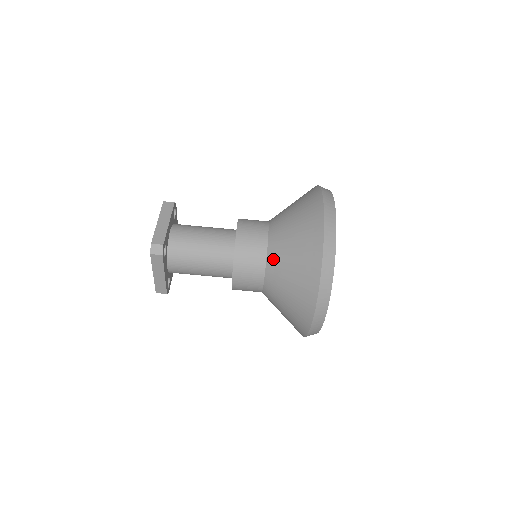
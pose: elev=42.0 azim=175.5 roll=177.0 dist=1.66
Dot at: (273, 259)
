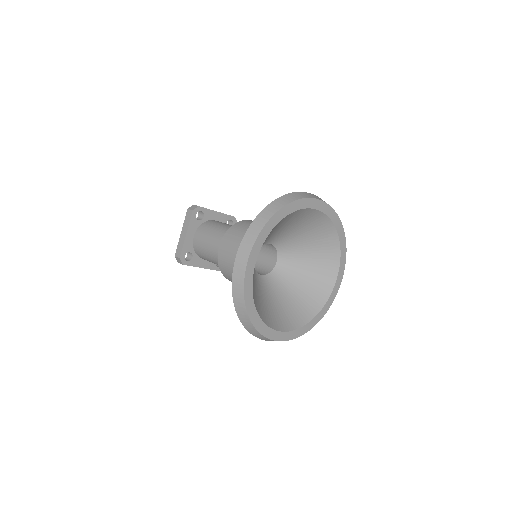
Dot at: occluded
